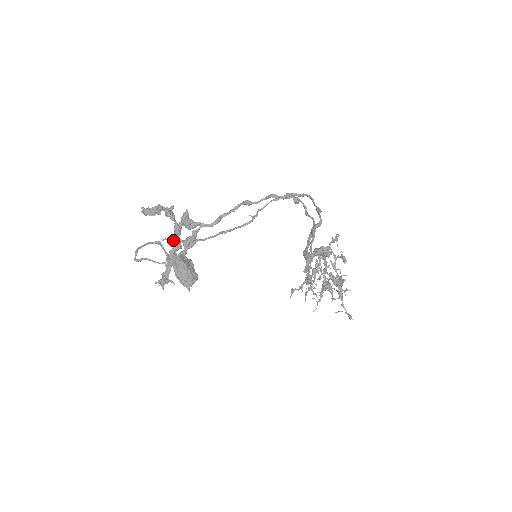
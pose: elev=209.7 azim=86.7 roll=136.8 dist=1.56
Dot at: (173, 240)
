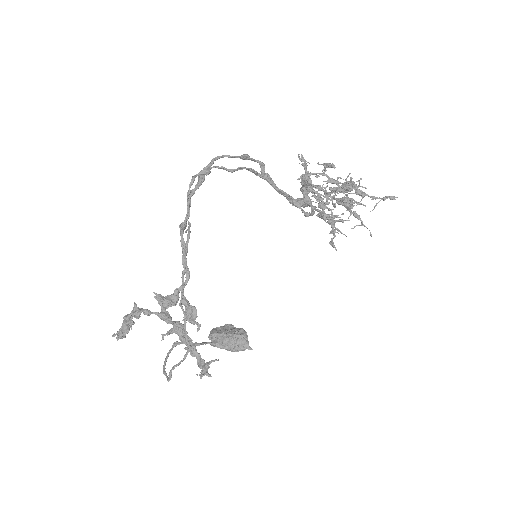
Dot at: (170, 329)
